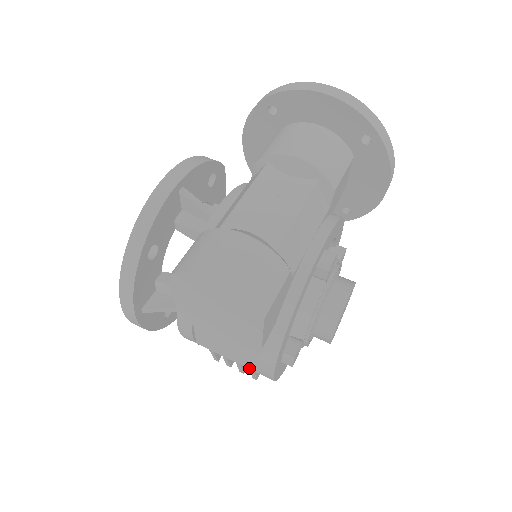
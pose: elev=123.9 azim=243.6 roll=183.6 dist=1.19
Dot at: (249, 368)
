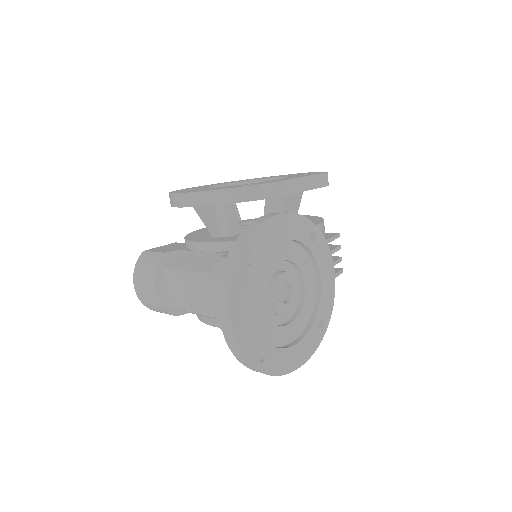
Dot at: occluded
